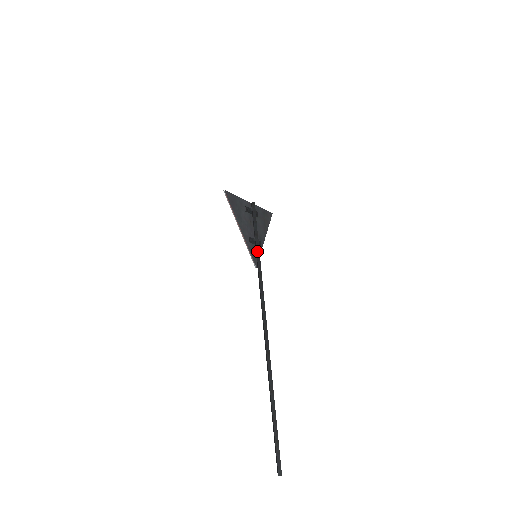
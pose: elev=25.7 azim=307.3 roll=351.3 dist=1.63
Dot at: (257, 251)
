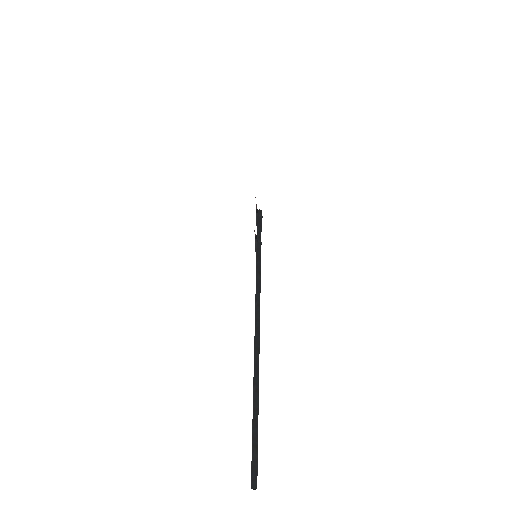
Dot at: (259, 252)
